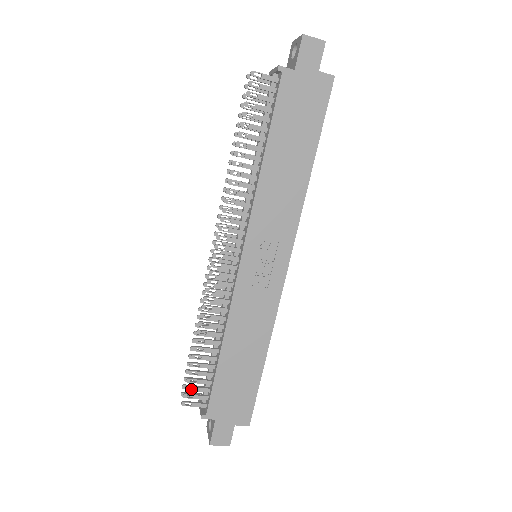
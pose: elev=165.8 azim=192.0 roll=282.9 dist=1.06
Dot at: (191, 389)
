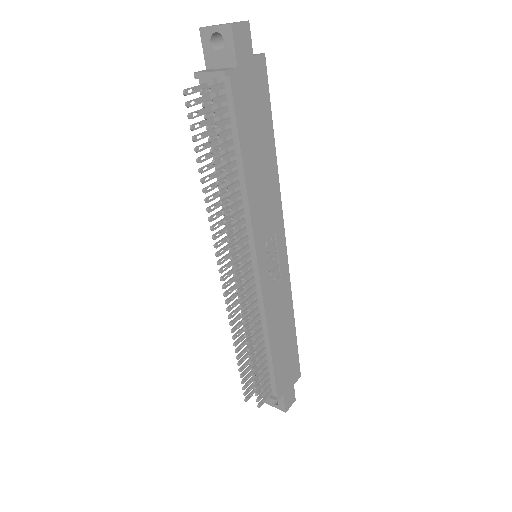
Dot at: (259, 392)
